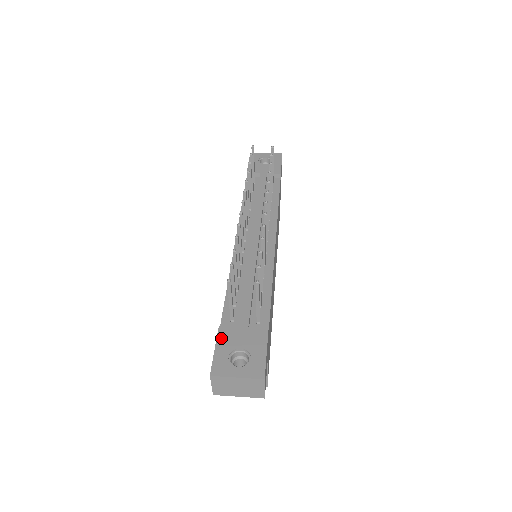
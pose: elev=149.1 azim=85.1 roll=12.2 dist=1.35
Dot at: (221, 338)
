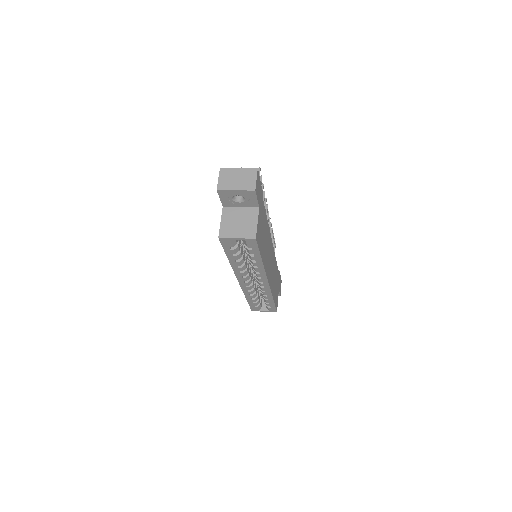
Dot at: occluded
